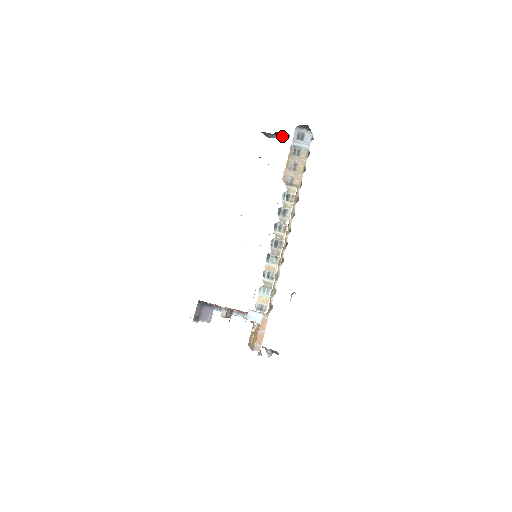
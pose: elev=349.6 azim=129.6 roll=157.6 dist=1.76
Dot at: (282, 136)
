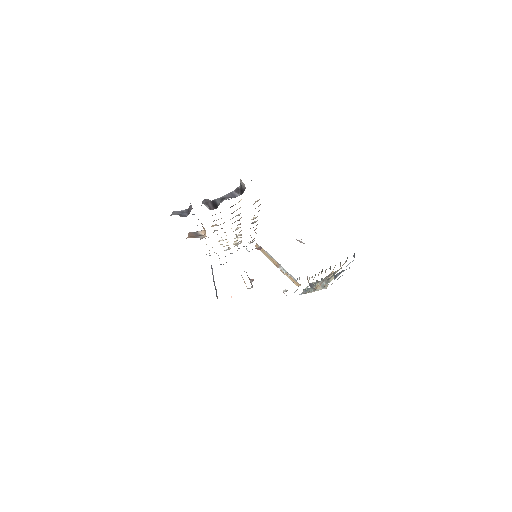
Dot at: occluded
